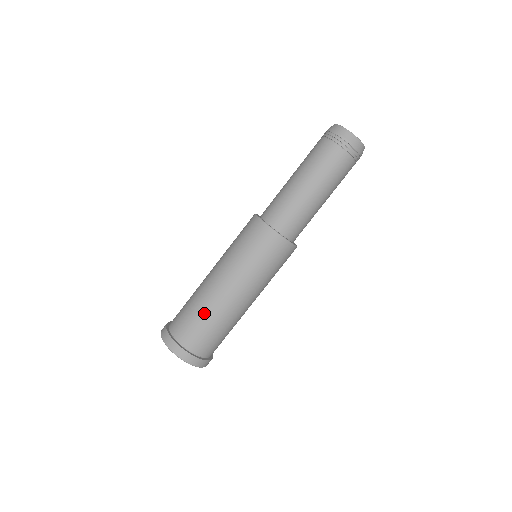
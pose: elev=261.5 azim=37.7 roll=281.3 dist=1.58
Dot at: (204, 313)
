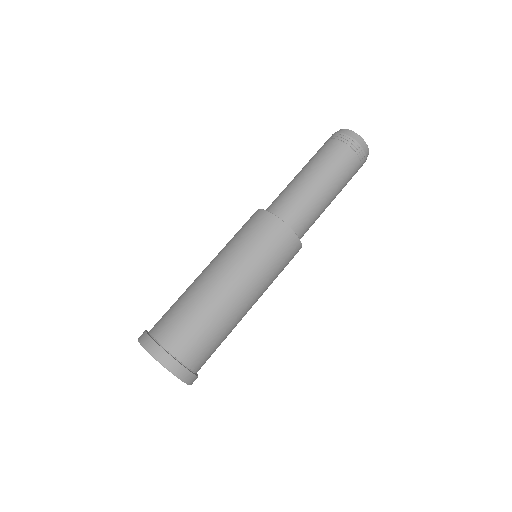
Dot at: (206, 318)
